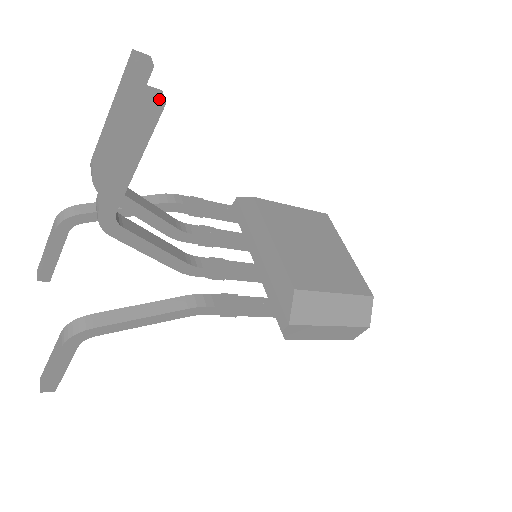
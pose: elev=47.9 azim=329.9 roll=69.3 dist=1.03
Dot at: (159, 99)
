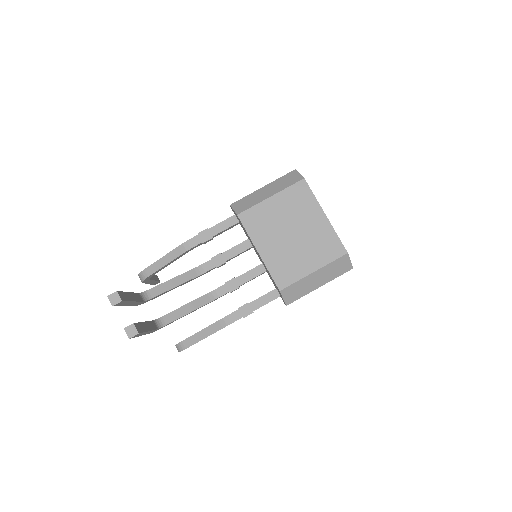
Dot at: (135, 334)
